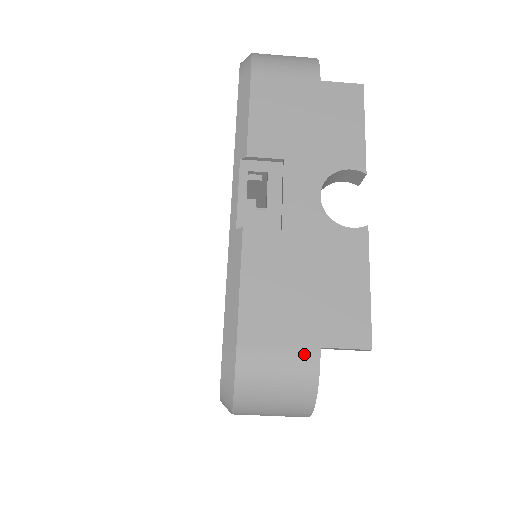
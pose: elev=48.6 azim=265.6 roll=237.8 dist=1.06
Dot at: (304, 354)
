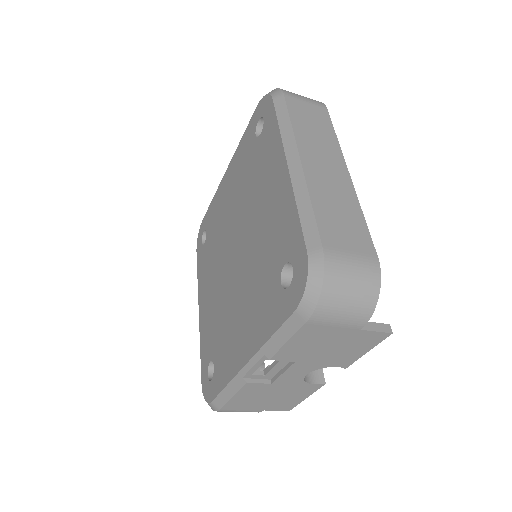
Dot at: (254, 411)
